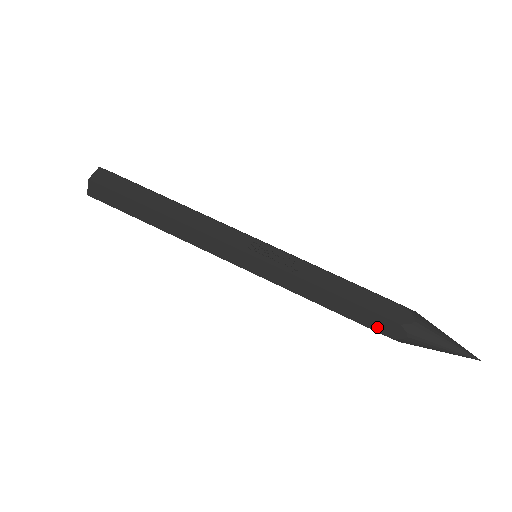
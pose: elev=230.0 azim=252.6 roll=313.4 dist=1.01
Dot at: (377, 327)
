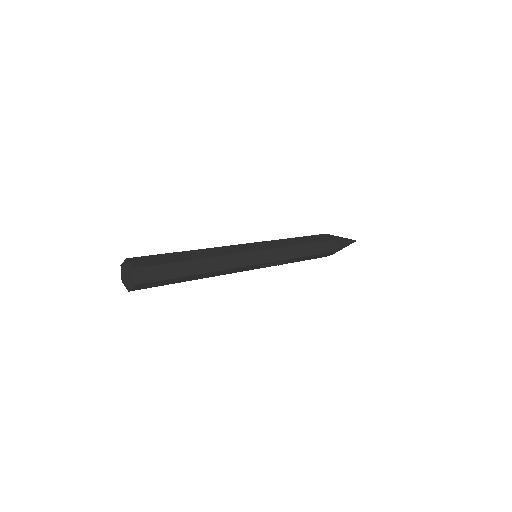
Dot at: occluded
